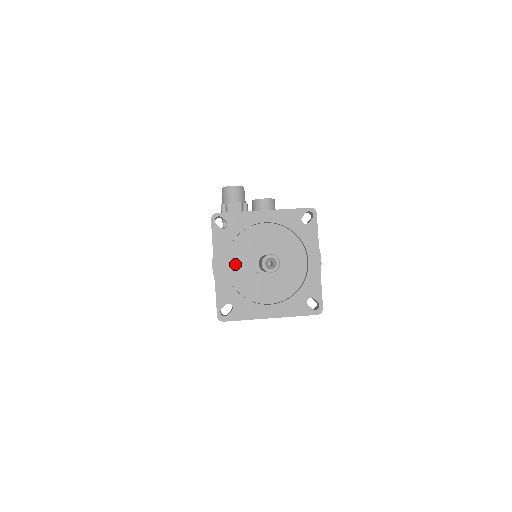
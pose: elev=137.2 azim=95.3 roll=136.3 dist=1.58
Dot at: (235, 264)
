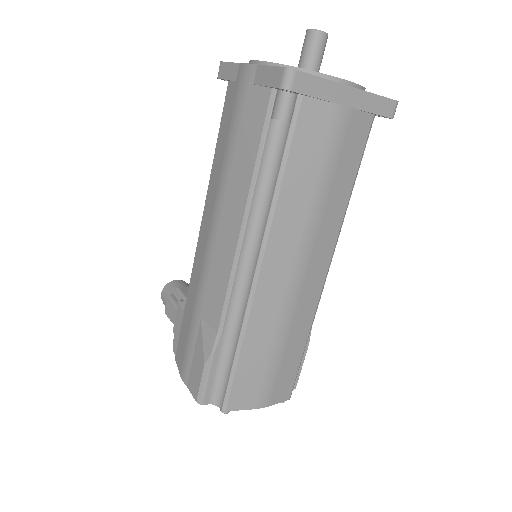
Dot at: occluded
